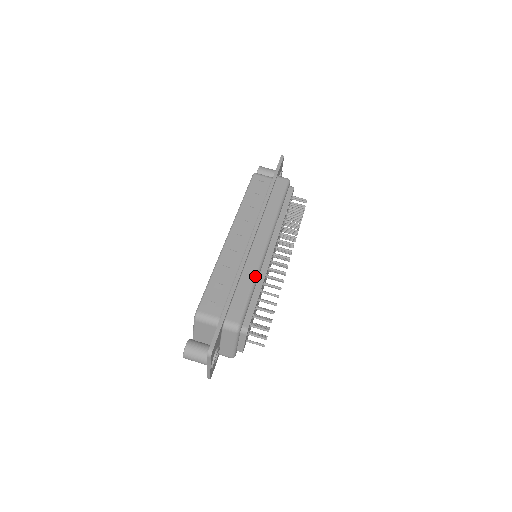
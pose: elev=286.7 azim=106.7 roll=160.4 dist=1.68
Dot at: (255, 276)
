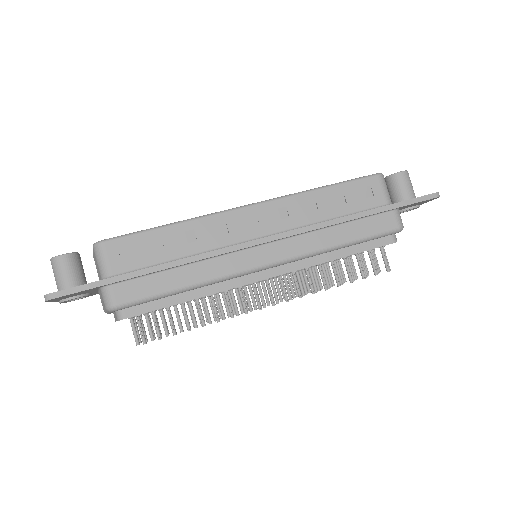
Dot at: (203, 282)
